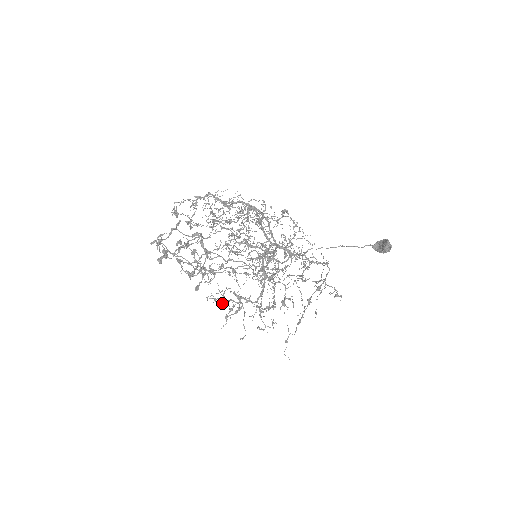
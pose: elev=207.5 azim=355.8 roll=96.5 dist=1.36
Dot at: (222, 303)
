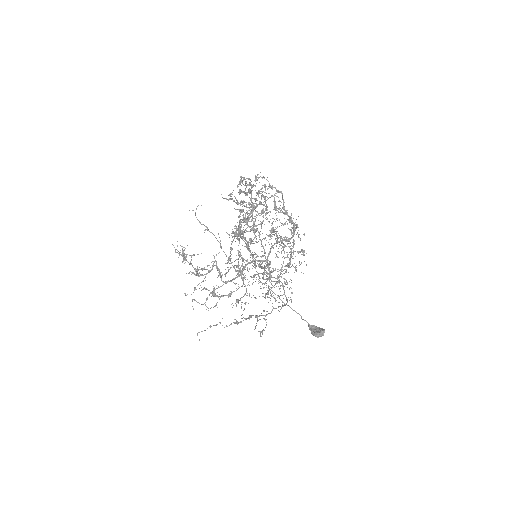
Dot at: occluded
